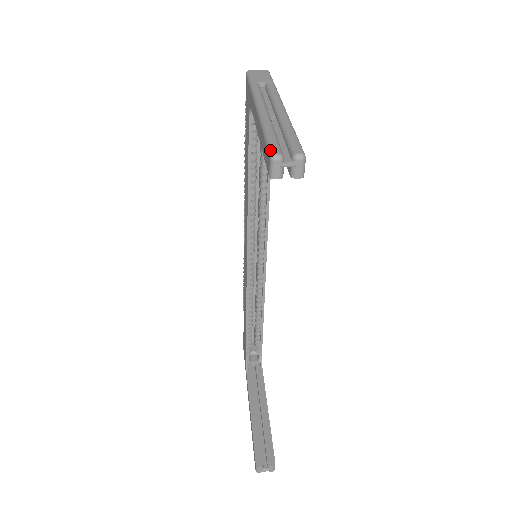
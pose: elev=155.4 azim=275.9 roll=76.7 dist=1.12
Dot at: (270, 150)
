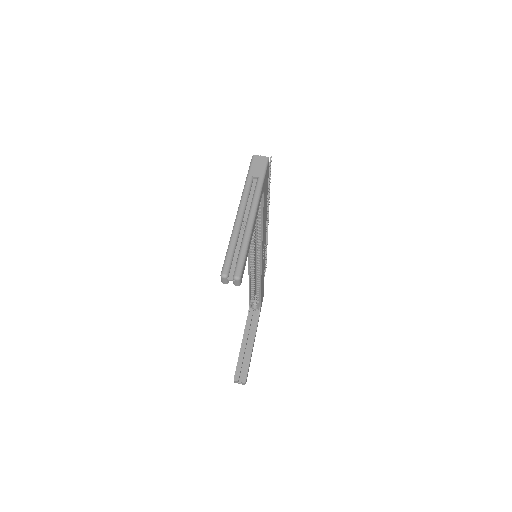
Dot at: (222, 269)
